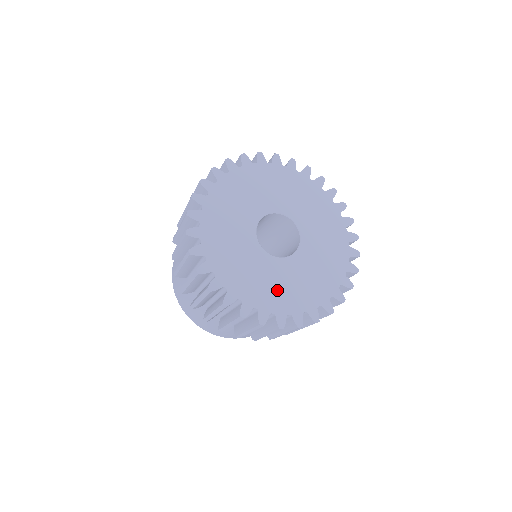
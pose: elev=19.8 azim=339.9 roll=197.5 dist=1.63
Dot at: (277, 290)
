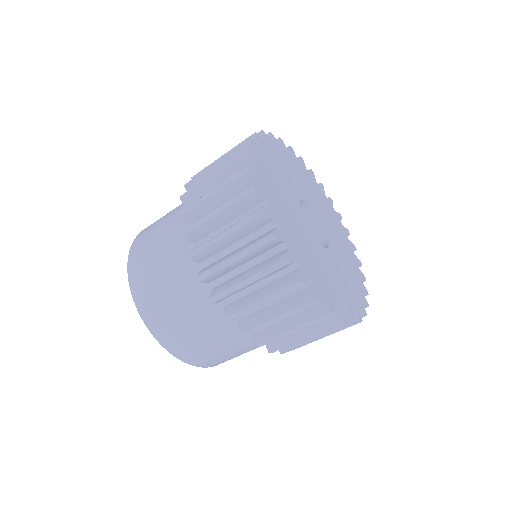
Dot at: (346, 281)
